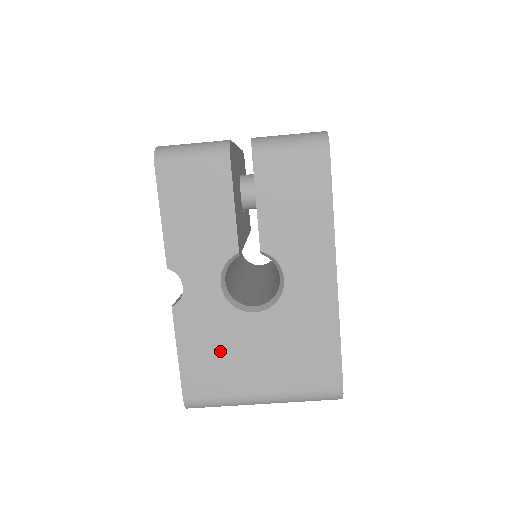
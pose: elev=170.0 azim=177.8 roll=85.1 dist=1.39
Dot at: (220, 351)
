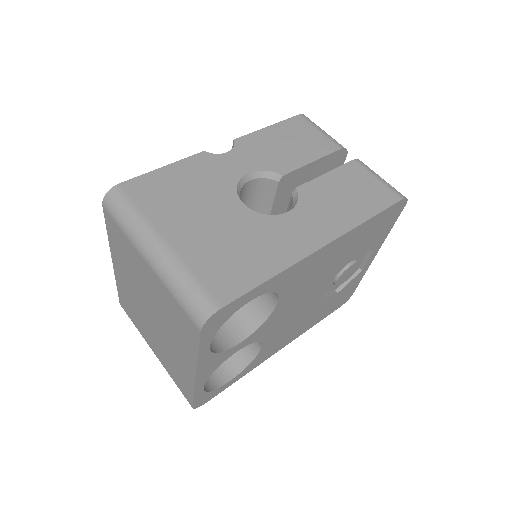
Dot at: (188, 193)
